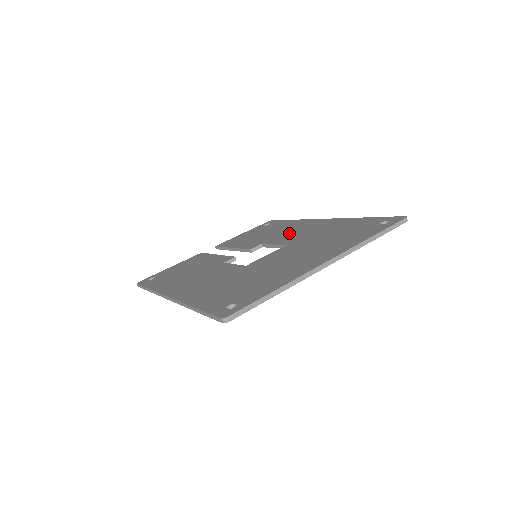
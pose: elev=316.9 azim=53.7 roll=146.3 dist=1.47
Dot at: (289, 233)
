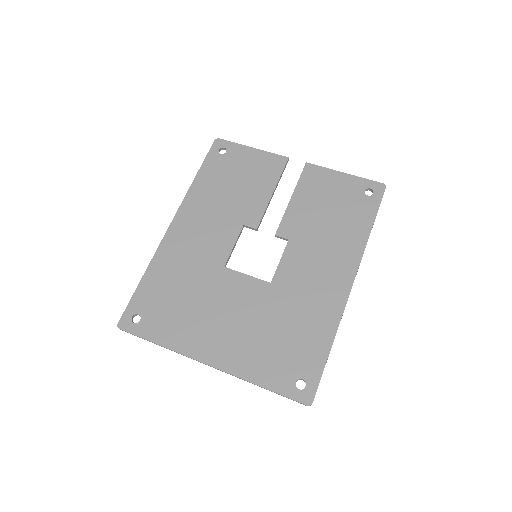
Dot at: (313, 260)
